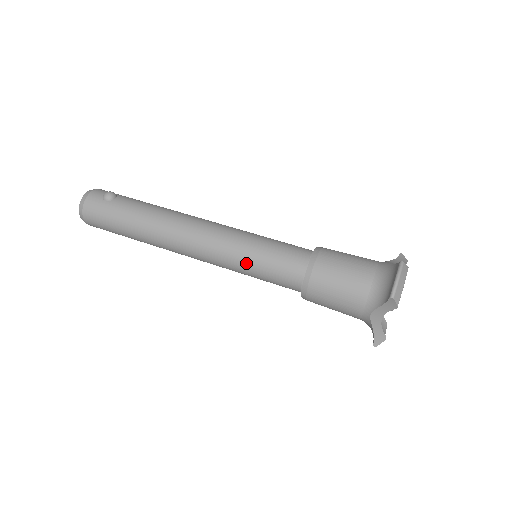
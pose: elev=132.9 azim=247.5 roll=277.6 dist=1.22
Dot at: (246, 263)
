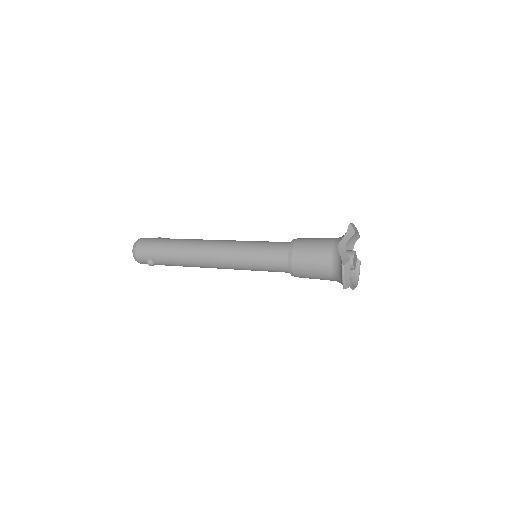
Dot at: (251, 244)
